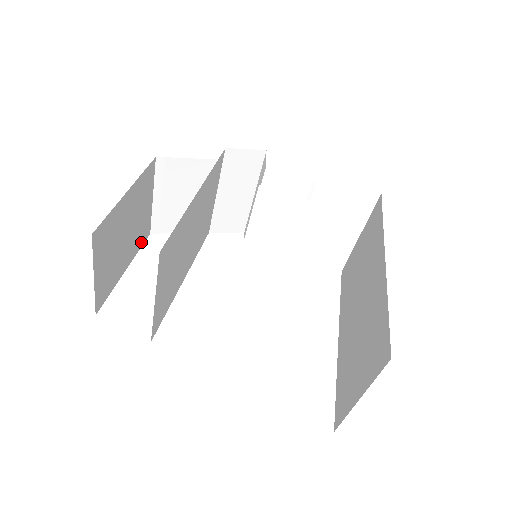
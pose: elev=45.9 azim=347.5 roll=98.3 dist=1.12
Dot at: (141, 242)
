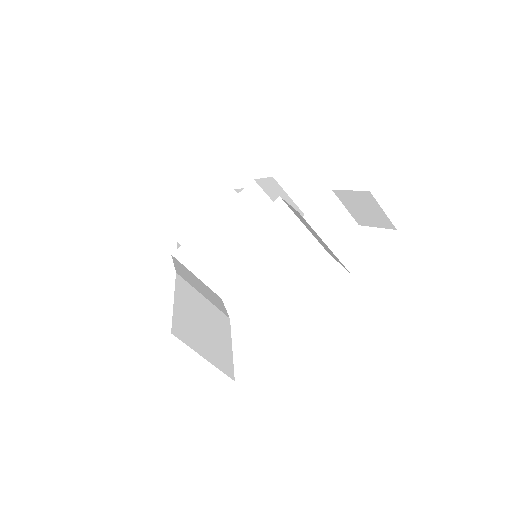
Dot at: occluded
